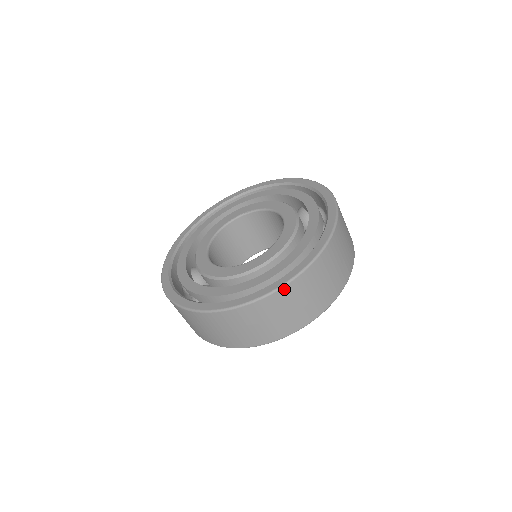
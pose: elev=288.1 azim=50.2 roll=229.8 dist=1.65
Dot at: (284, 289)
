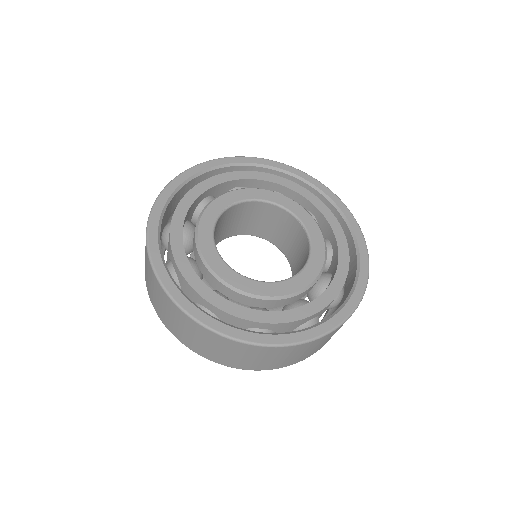
Dot at: (366, 283)
